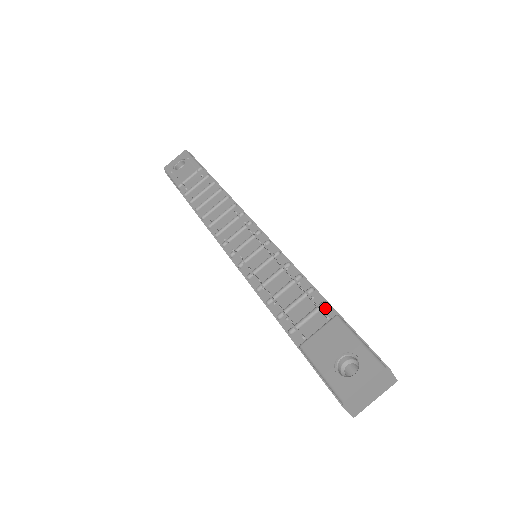
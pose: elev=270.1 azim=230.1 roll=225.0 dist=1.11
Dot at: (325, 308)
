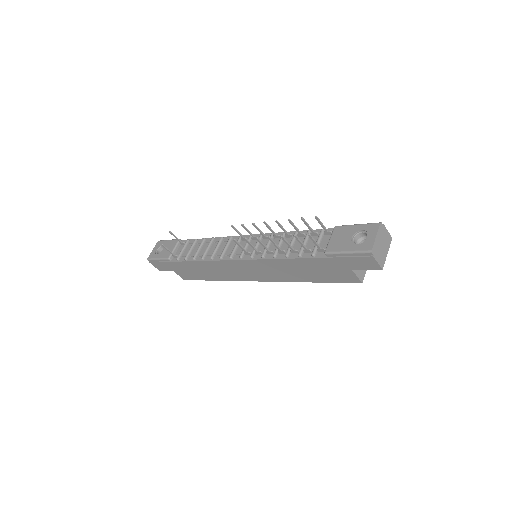
Dot at: (325, 232)
